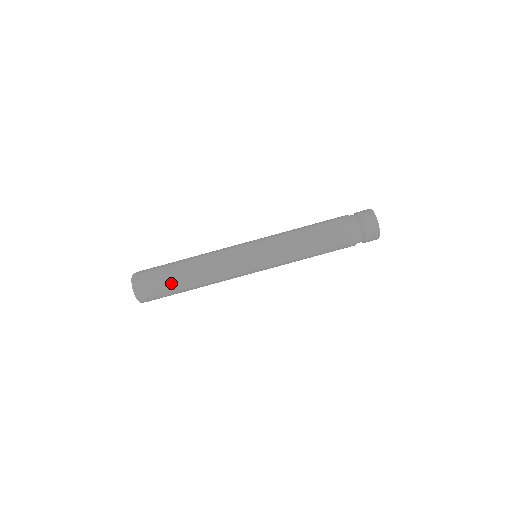
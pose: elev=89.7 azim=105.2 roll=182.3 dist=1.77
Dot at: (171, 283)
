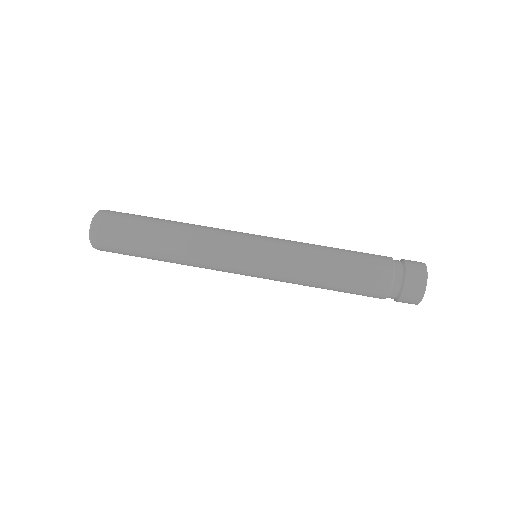
Dot at: (139, 233)
